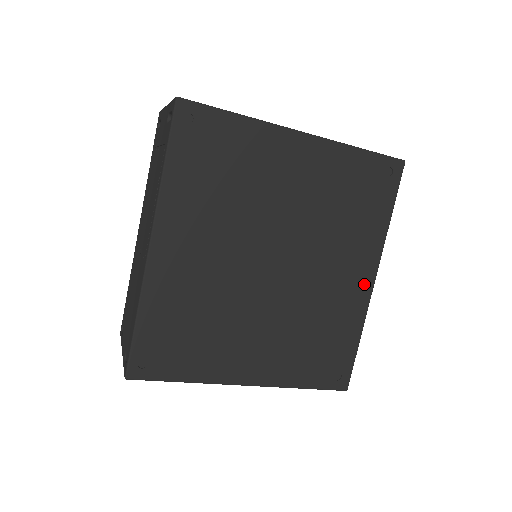
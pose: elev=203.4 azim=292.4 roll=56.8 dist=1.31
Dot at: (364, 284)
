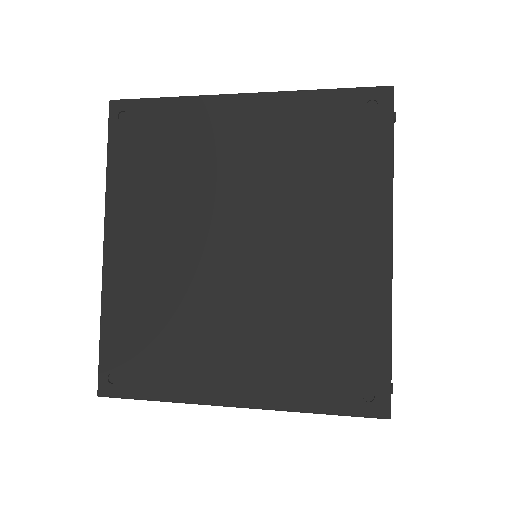
Dot at: (375, 257)
